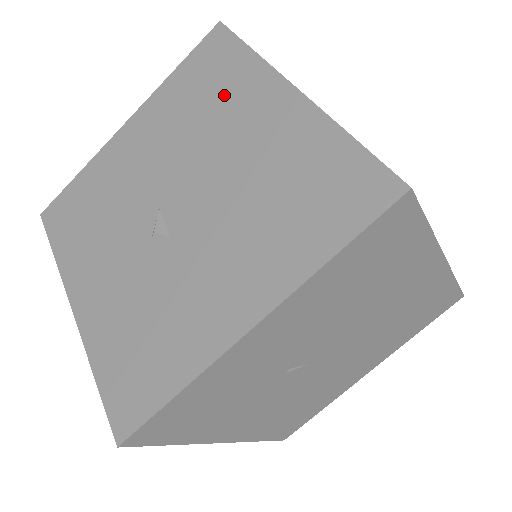
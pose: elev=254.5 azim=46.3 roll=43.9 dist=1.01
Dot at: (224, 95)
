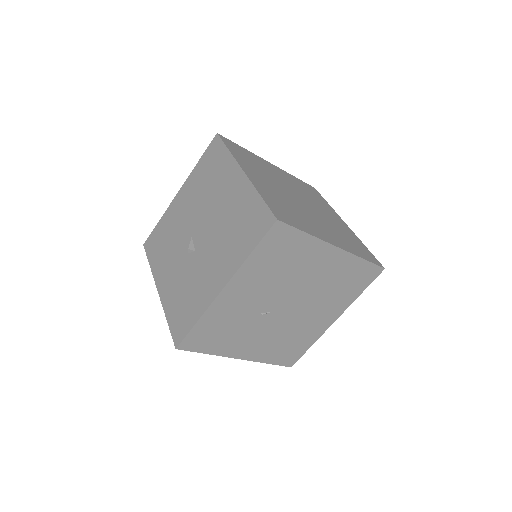
Dot at: (217, 176)
